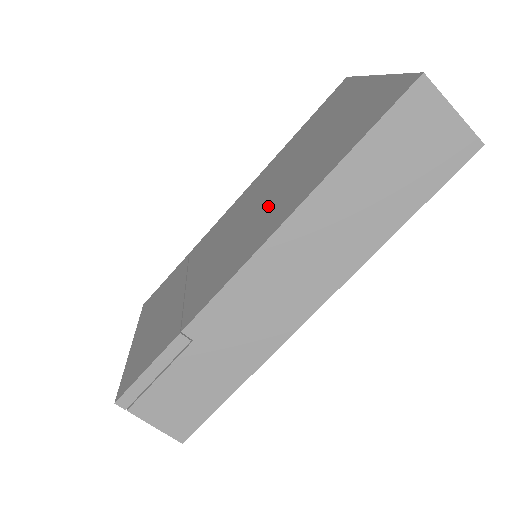
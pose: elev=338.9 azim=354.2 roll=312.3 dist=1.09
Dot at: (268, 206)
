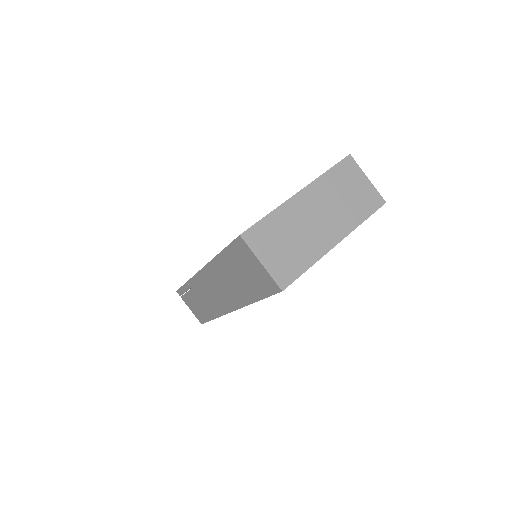
Dot at: occluded
